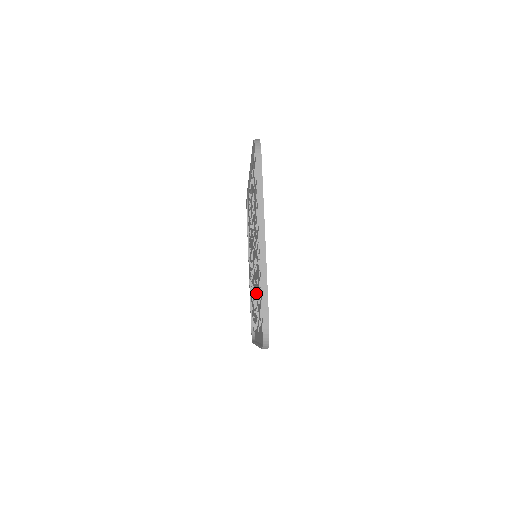
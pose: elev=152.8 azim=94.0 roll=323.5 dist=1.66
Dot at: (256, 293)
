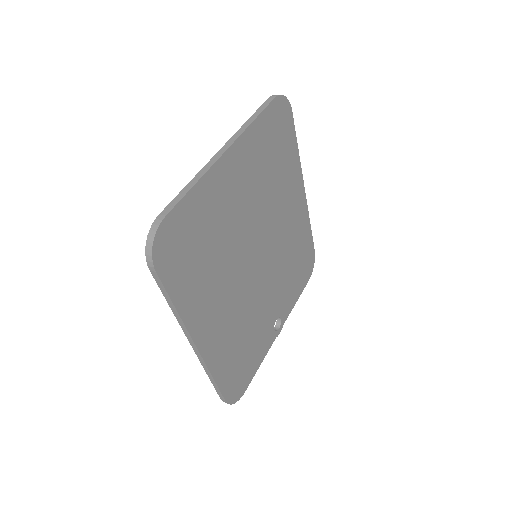
Dot at: occluded
